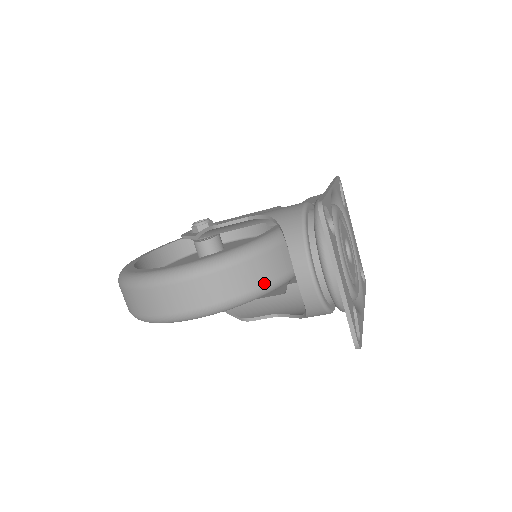
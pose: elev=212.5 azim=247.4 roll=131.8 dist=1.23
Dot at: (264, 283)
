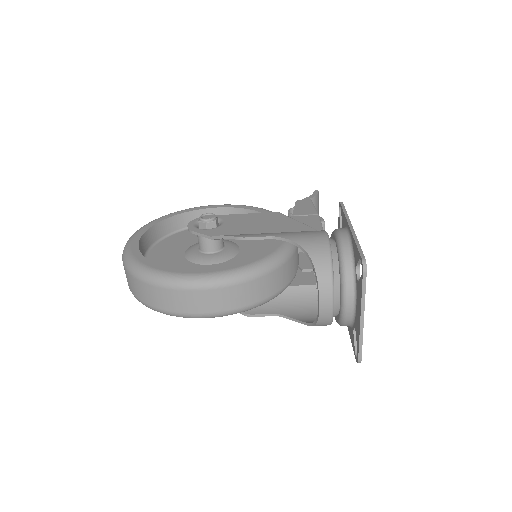
Dot at: (275, 292)
